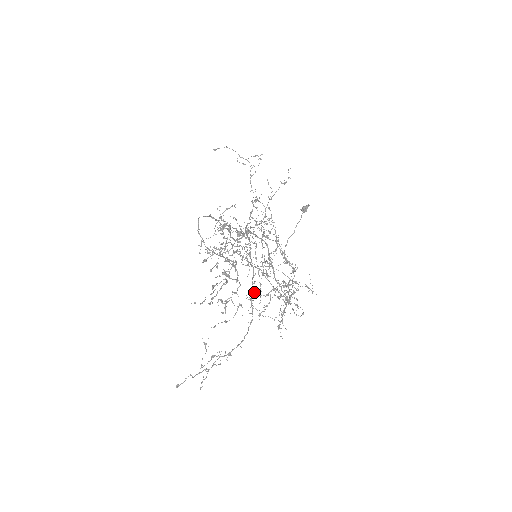
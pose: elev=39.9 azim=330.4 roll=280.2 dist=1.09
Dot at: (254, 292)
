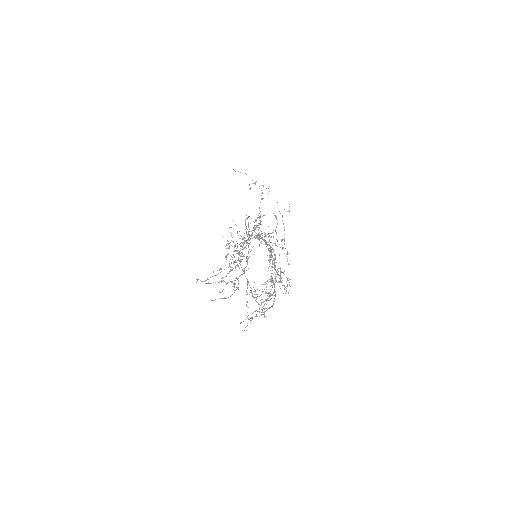
Dot at: (272, 277)
